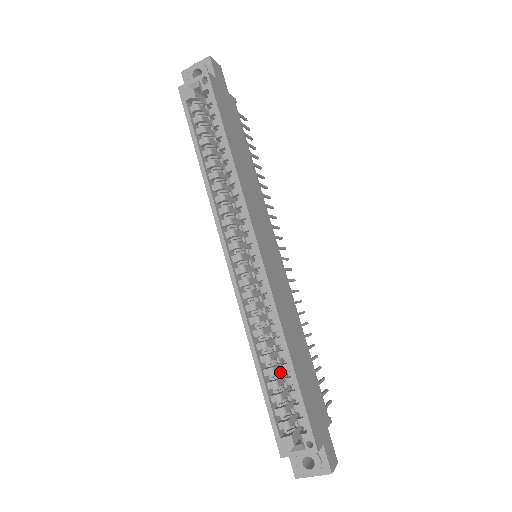
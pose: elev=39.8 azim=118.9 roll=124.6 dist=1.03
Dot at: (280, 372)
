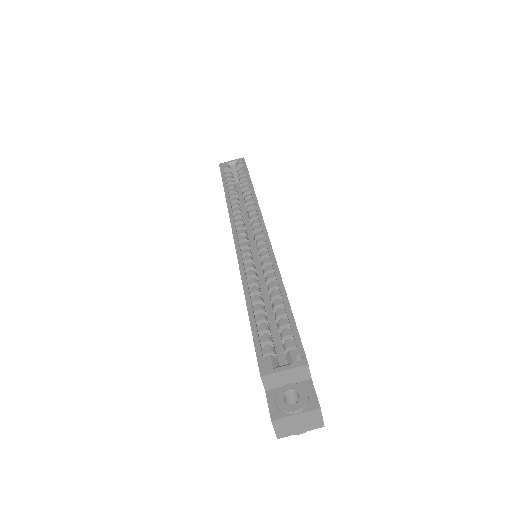
Dot at: (268, 321)
